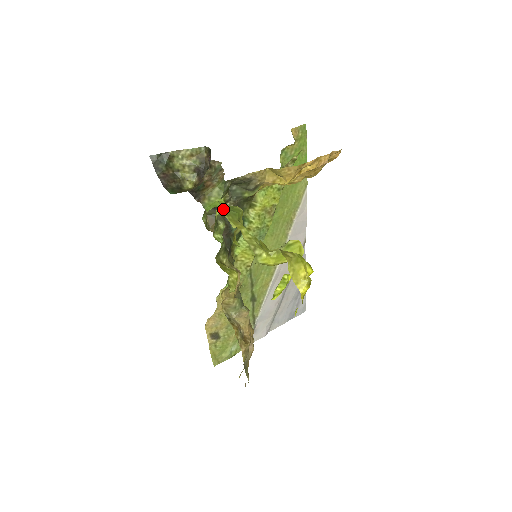
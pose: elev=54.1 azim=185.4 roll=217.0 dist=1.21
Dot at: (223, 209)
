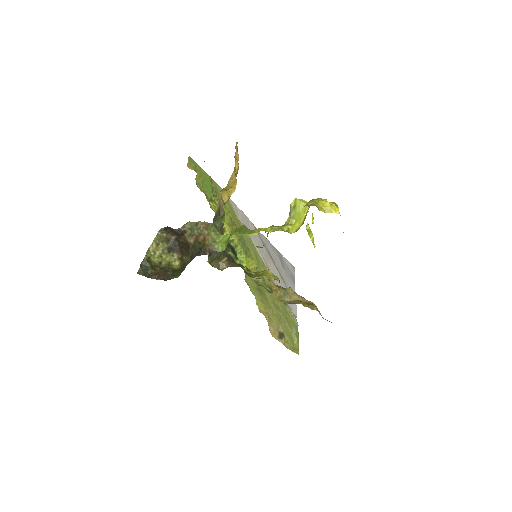
Dot at: (238, 234)
